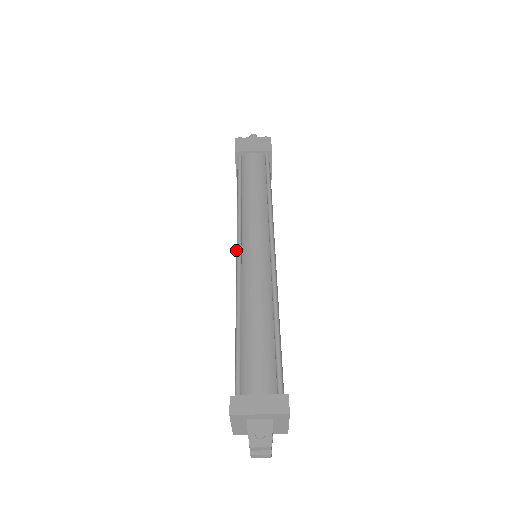
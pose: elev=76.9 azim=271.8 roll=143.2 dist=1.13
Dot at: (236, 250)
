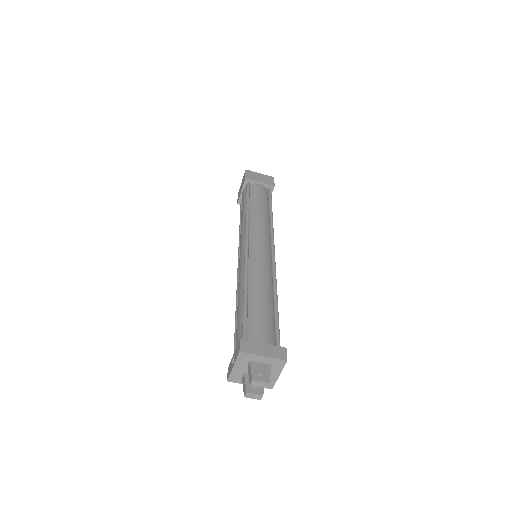
Dot at: (241, 247)
